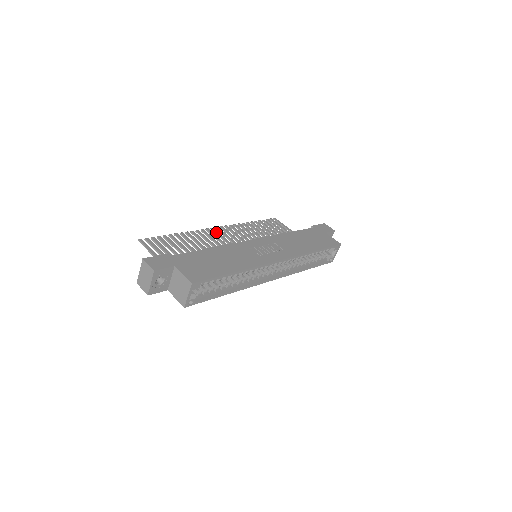
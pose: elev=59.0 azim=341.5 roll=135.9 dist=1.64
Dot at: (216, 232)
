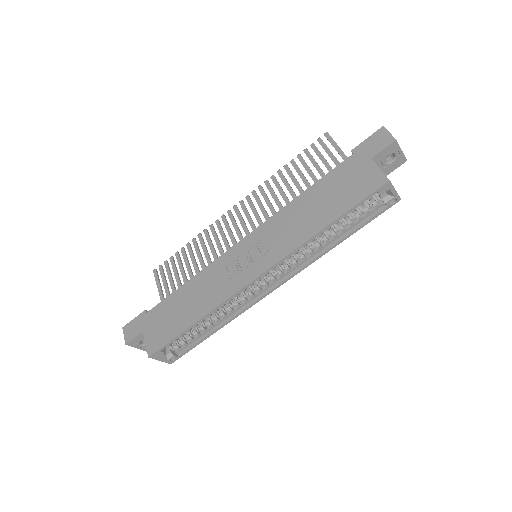
Dot at: (230, 218)
